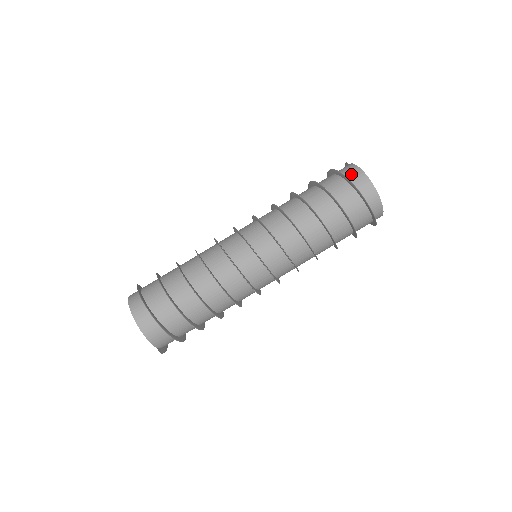
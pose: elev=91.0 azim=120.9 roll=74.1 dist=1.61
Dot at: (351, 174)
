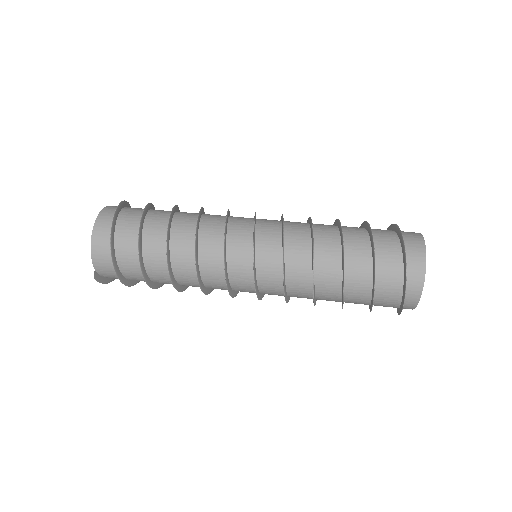
Dot at: (410, 238)
